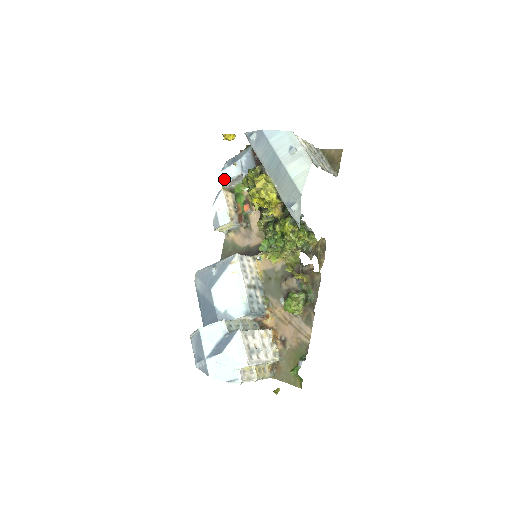
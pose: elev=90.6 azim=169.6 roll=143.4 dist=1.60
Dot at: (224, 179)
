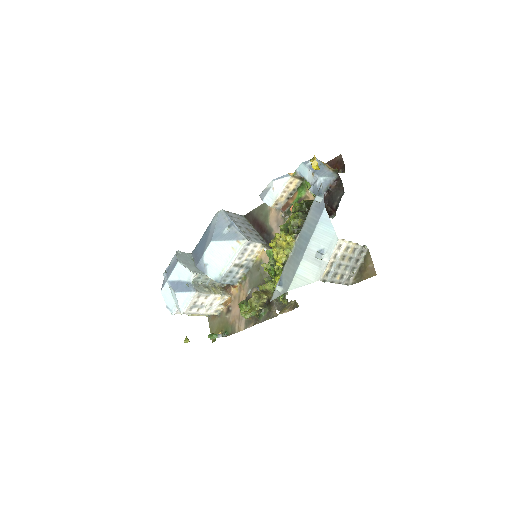
Dot at: (300, 170)
